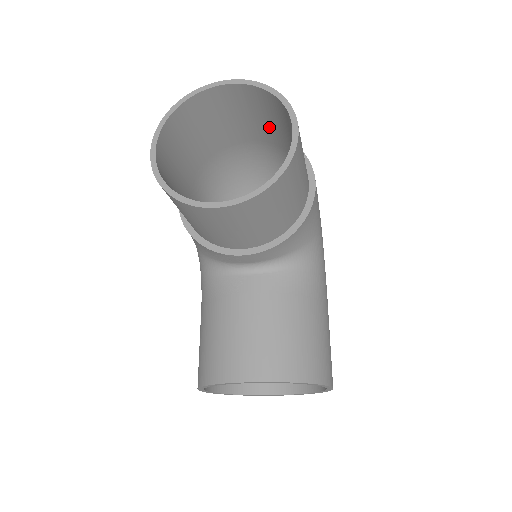
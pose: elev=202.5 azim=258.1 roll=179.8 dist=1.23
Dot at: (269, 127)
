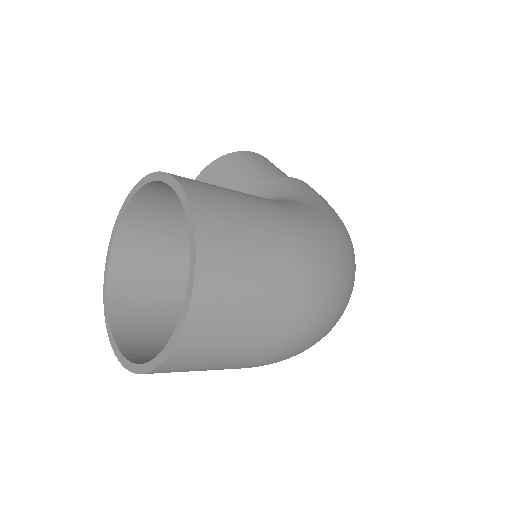
Dot at: occluded
